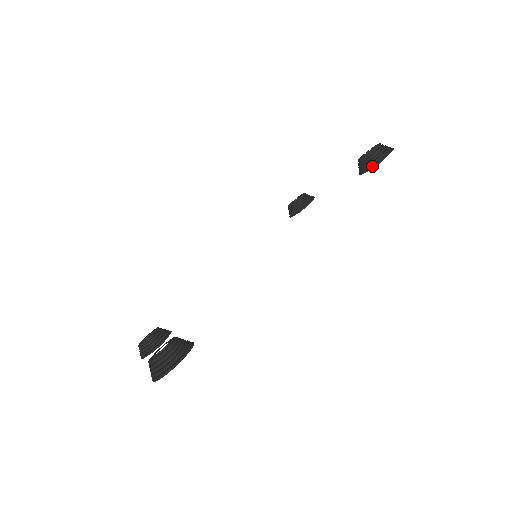
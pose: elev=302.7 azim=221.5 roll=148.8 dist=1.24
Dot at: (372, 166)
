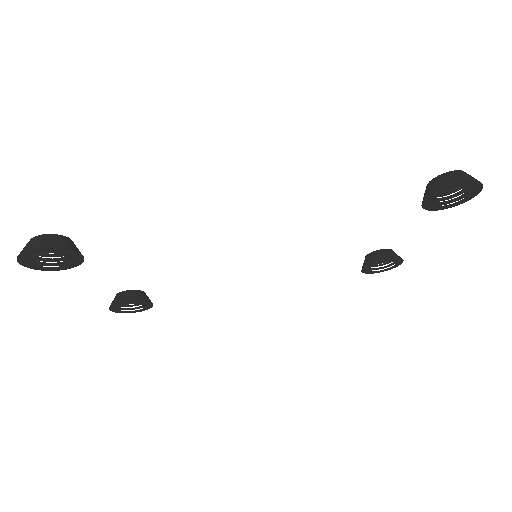
Dot at: (432, 191)
